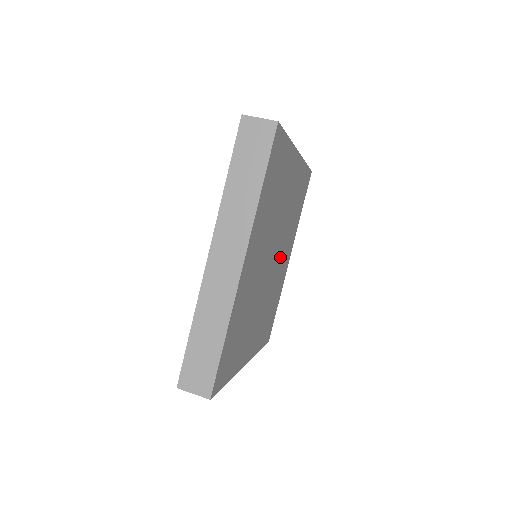
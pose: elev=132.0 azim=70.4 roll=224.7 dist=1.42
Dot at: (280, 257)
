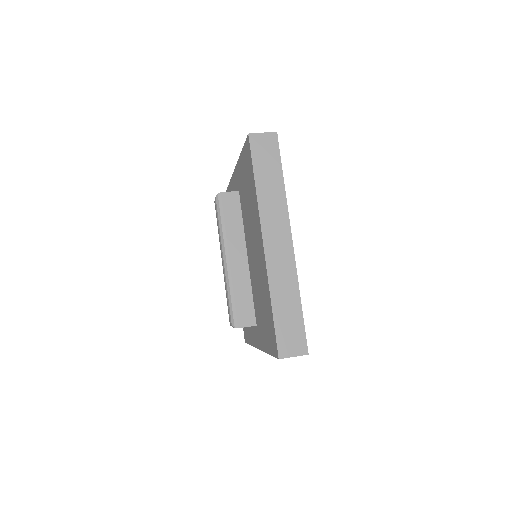
Dot at: occluded
